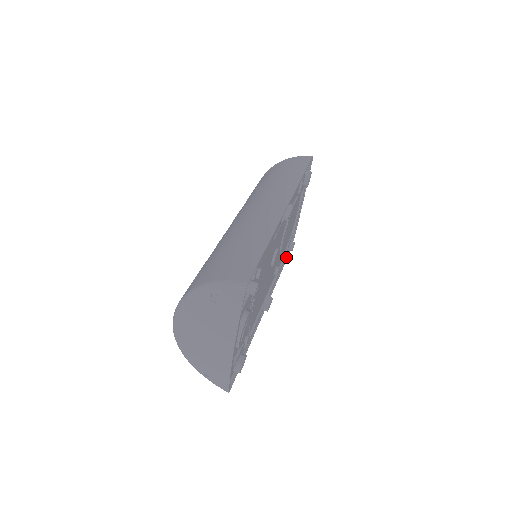
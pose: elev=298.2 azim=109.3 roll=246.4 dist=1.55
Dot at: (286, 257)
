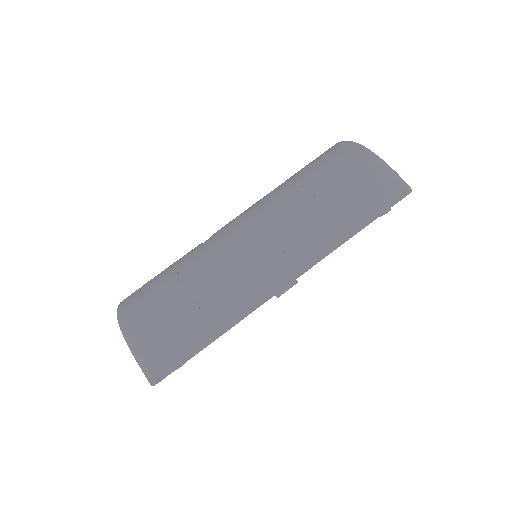
Dot at: occluded
